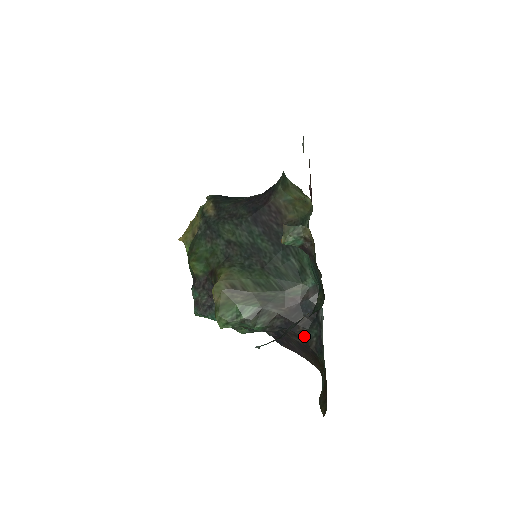
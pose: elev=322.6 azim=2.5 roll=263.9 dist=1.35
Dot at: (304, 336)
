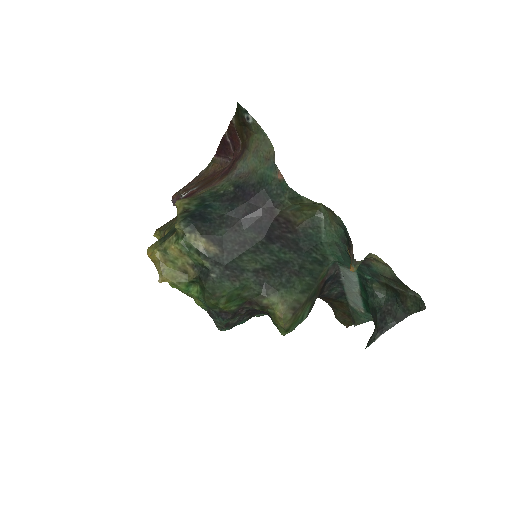
Dot at: (326, 294)
